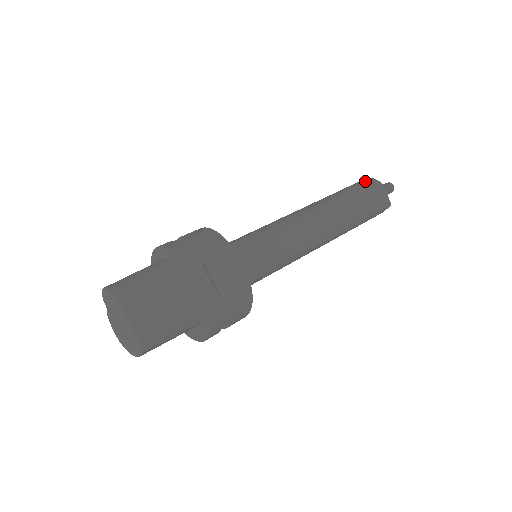
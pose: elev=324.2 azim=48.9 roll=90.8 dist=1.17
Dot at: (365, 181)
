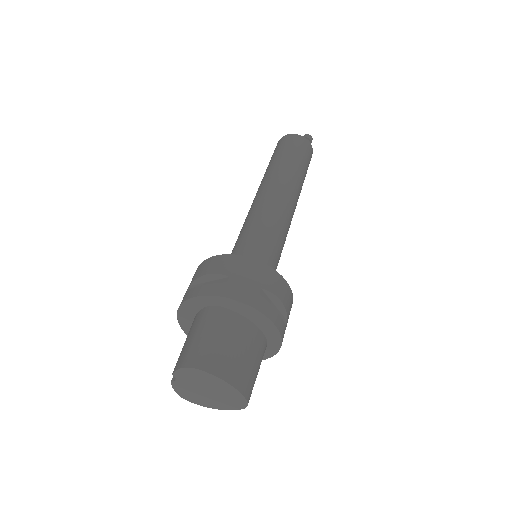
Dot at: (294, 140)
